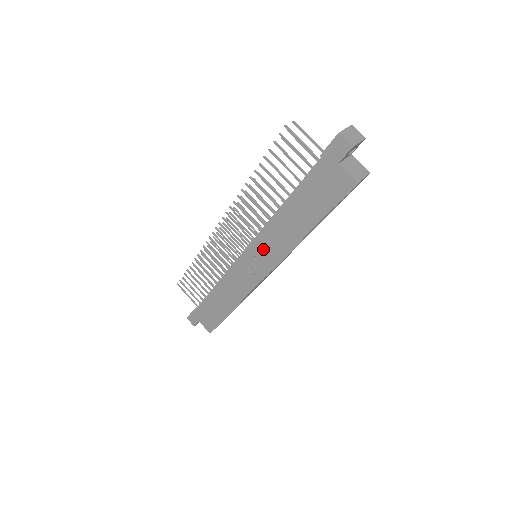
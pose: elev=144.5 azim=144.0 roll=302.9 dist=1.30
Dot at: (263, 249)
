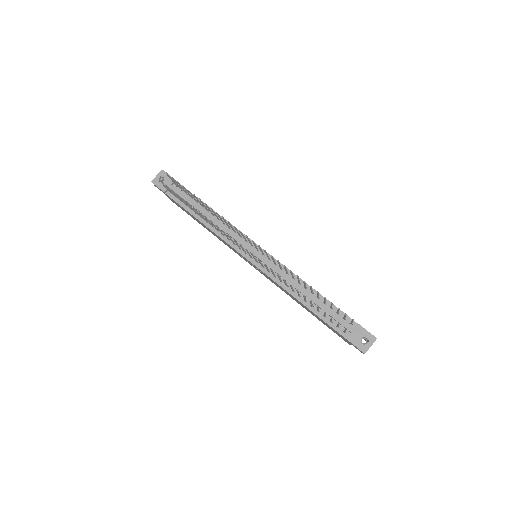
Dot at: occluded
